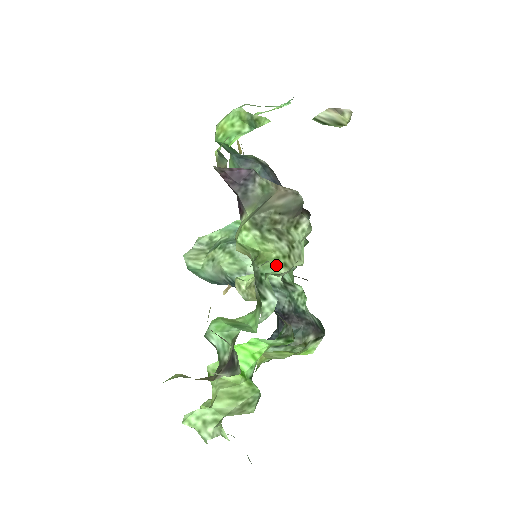
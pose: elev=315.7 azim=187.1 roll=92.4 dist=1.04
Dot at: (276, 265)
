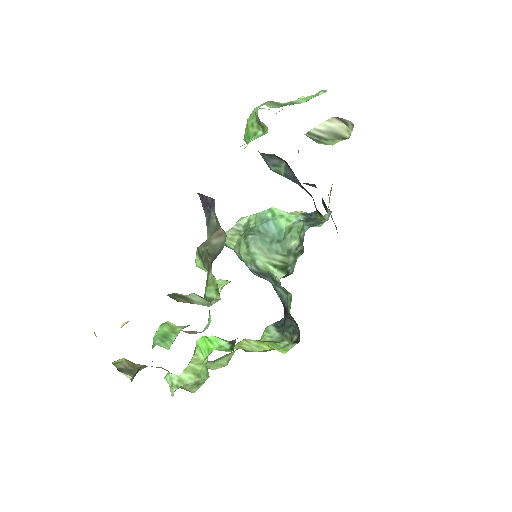
Dot at: (216, 291)
